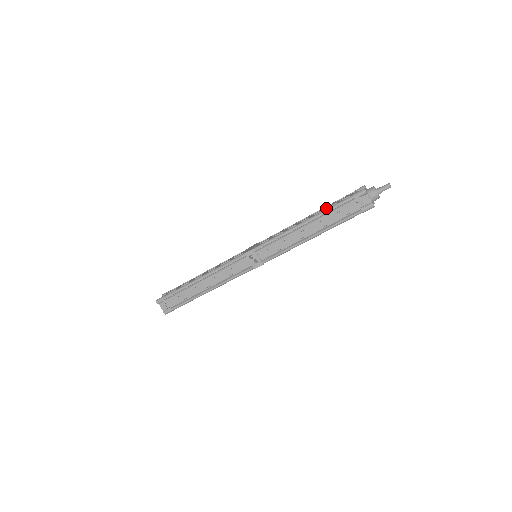
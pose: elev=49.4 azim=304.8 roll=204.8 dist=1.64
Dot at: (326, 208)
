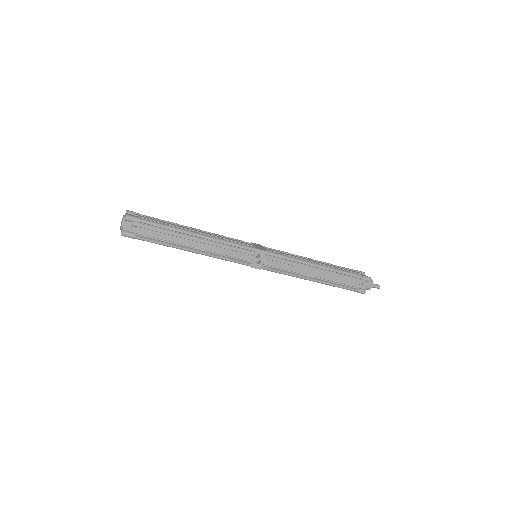
Dot at: (338, 268)
